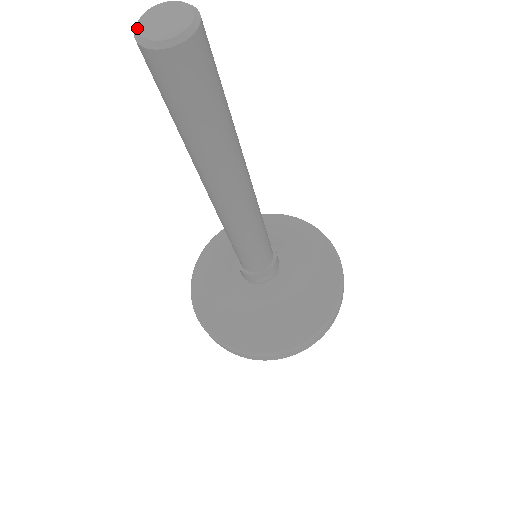
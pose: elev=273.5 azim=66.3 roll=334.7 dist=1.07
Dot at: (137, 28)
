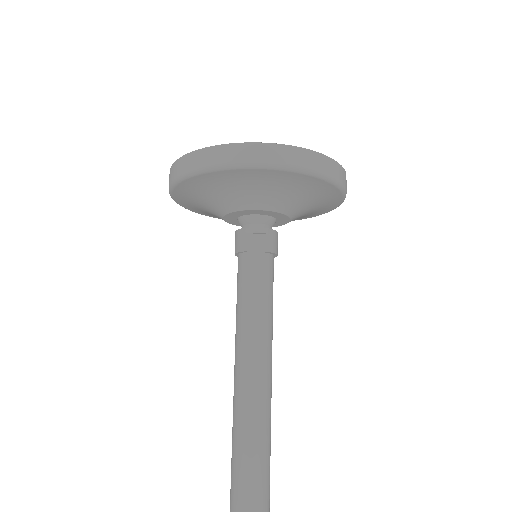
Dot at: out of frame
